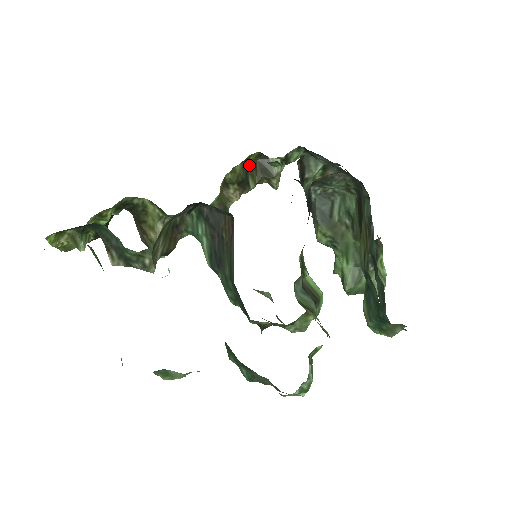
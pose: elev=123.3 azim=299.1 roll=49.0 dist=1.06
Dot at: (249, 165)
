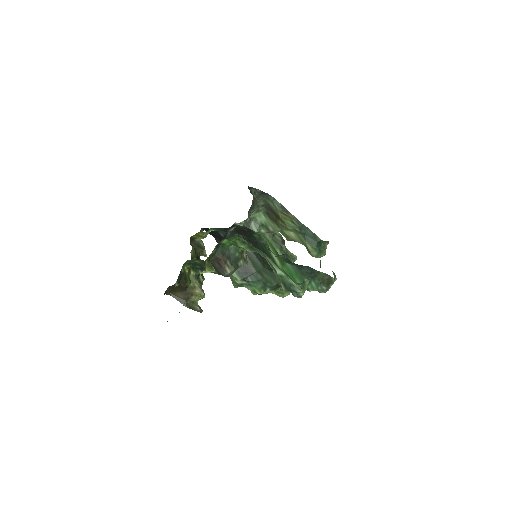
Dot at: occluded
